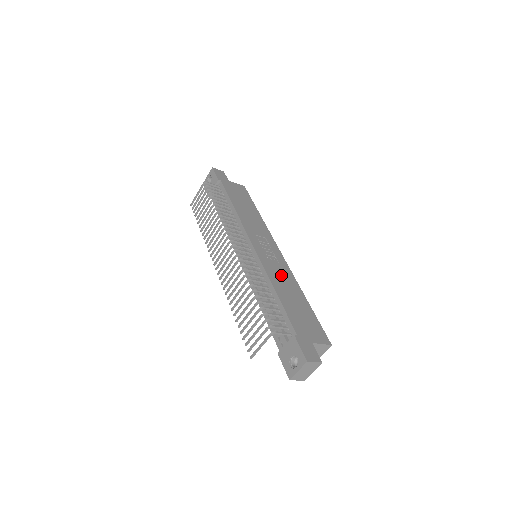
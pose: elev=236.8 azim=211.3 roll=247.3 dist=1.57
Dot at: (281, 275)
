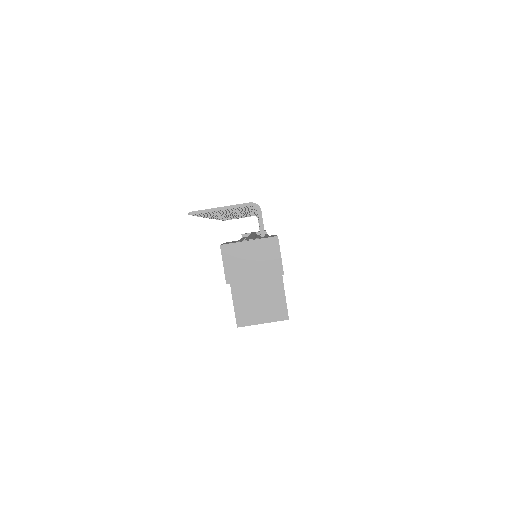
Dot at: occluded
